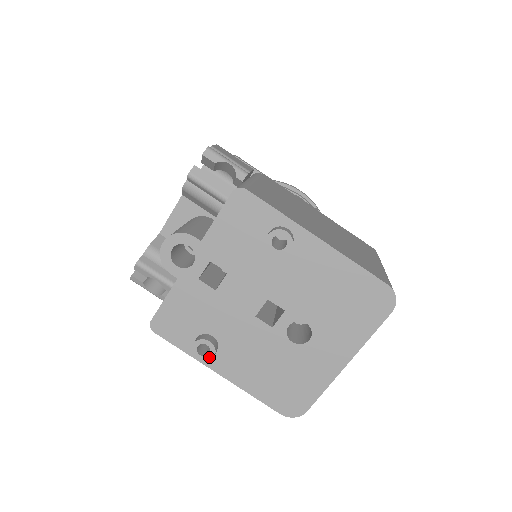
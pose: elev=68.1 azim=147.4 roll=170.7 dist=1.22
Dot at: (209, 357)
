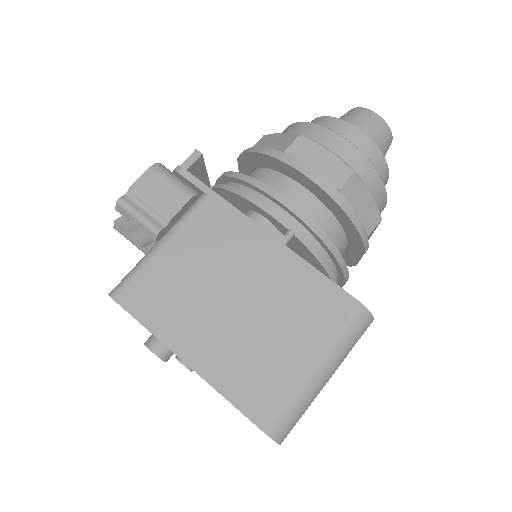
Dot at: occluded
